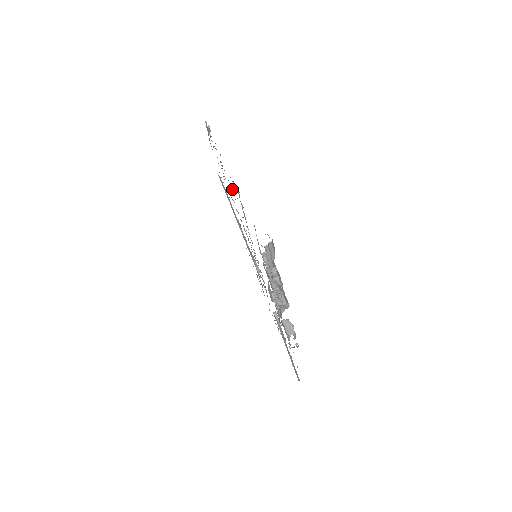
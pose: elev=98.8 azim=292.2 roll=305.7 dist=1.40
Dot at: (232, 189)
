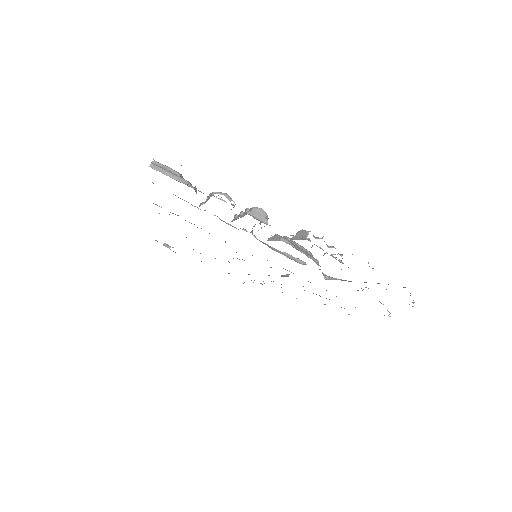
Dot at: occluded
